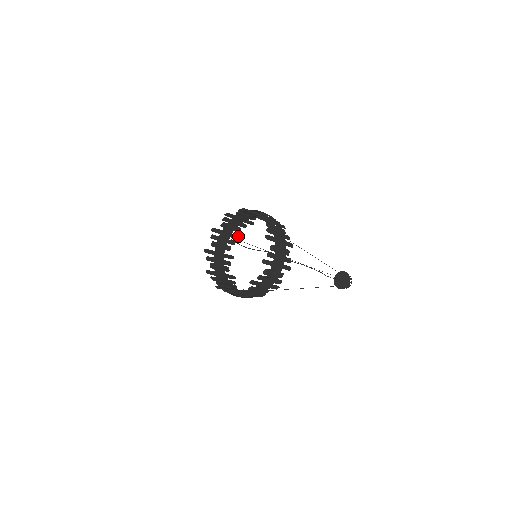
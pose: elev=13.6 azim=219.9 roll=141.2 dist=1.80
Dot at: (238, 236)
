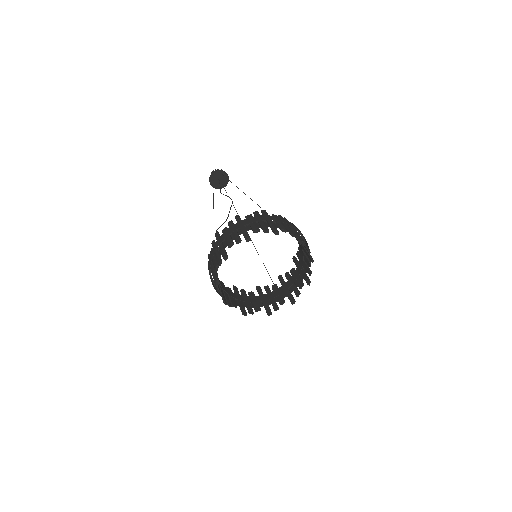
Dot at: occluded
